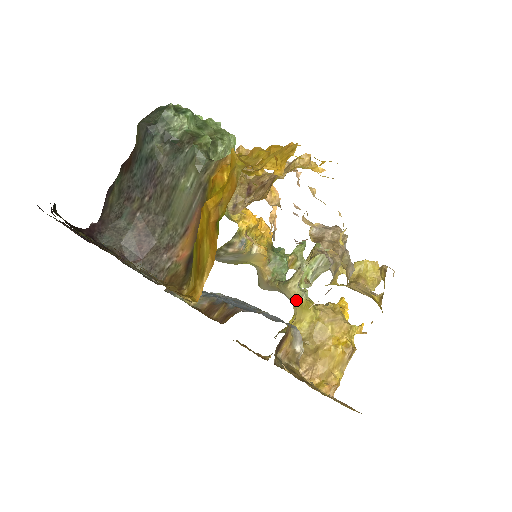
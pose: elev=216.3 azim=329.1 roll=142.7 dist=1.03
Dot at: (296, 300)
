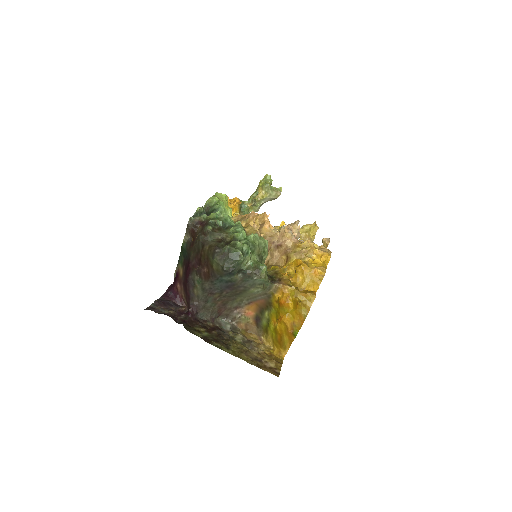
Dot at: occluded
